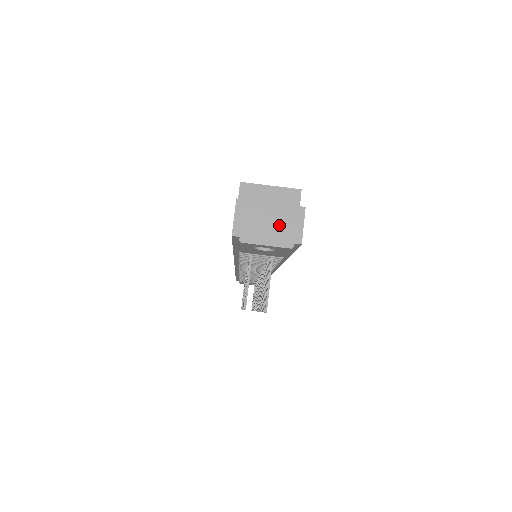
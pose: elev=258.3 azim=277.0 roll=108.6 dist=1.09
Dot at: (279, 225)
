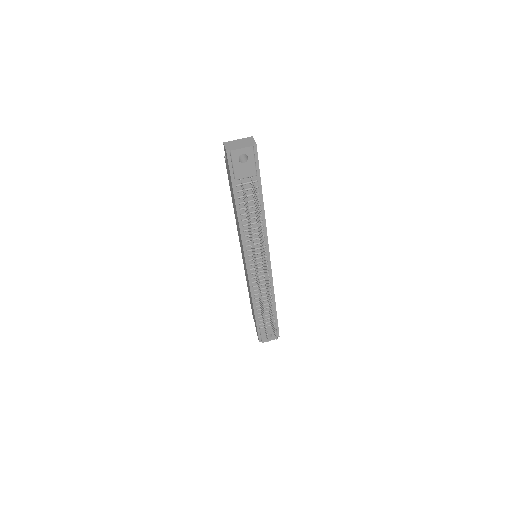
Dot at: (244, 143)
